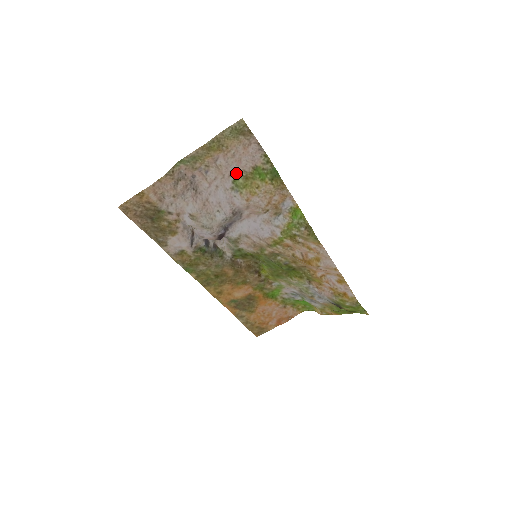
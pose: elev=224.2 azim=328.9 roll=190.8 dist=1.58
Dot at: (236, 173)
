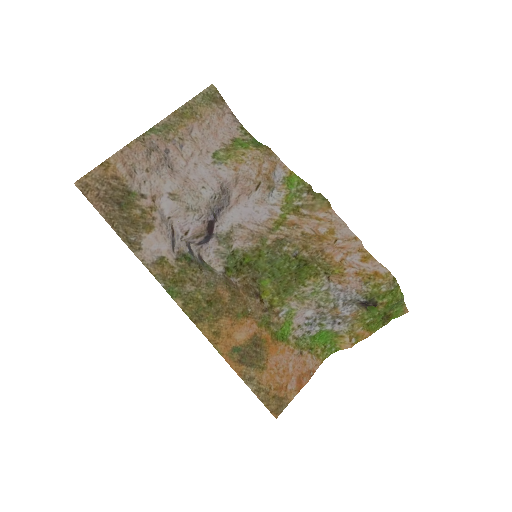
Dot at: (214, 148)
